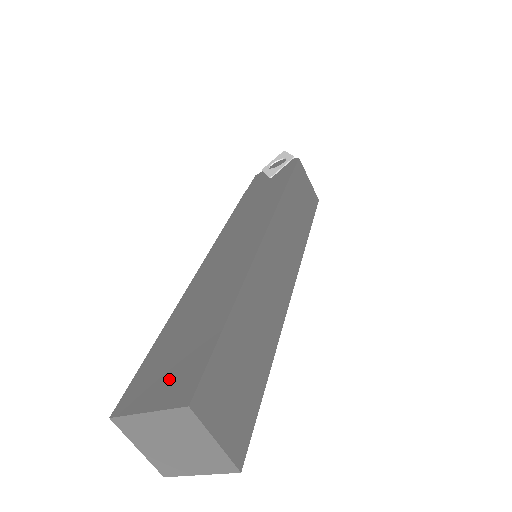
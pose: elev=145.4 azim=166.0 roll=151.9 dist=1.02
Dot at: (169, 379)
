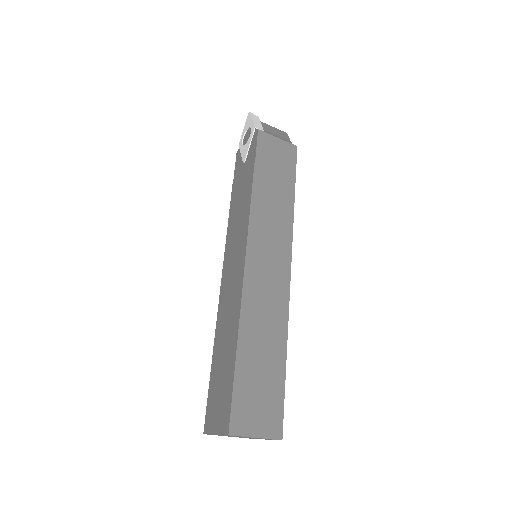
Dot at: (219, 410)
